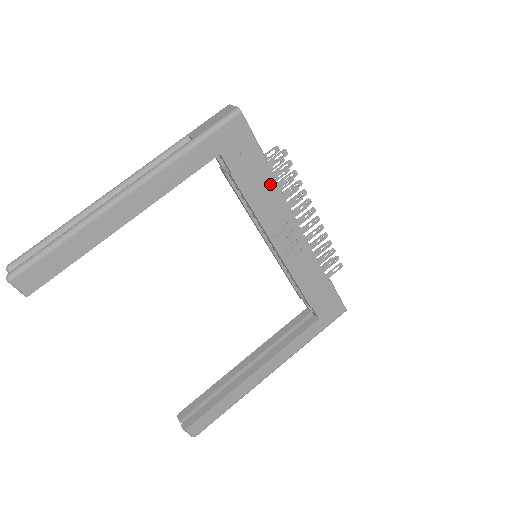
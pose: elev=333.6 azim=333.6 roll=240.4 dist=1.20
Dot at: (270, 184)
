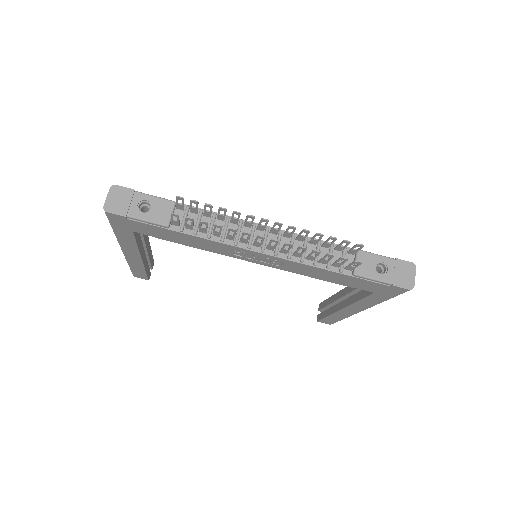
Dot at: (190, 236)
